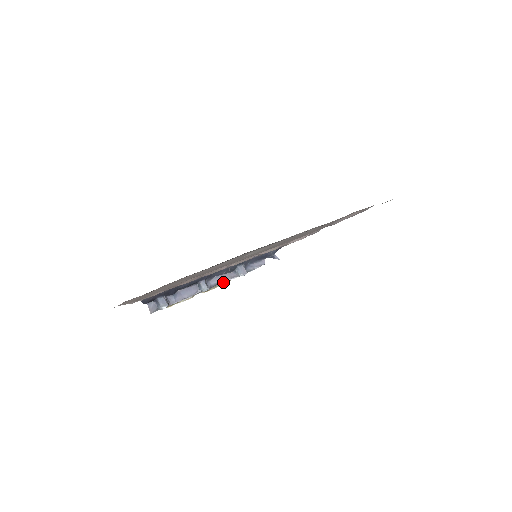
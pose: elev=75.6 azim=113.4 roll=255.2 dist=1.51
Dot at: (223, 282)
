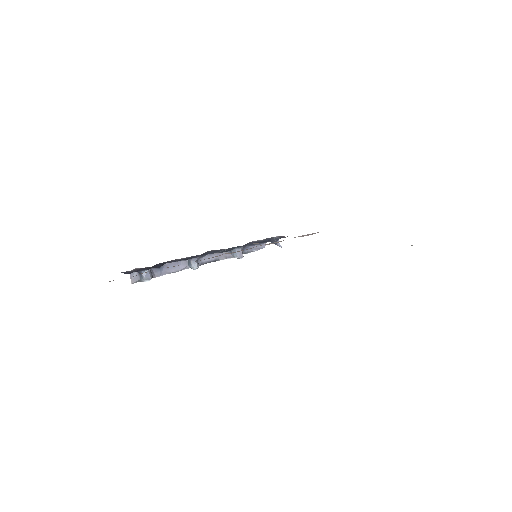
Dot at: occluded
